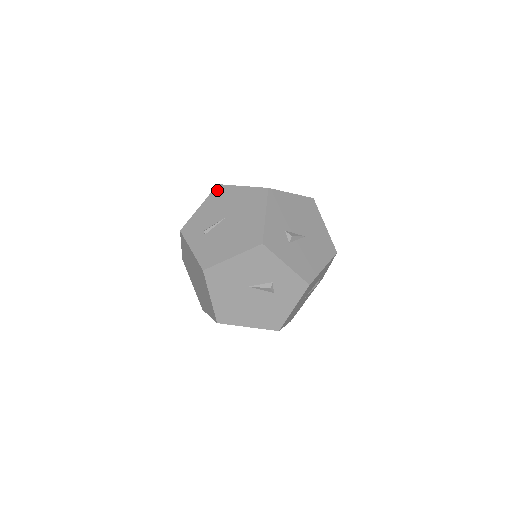
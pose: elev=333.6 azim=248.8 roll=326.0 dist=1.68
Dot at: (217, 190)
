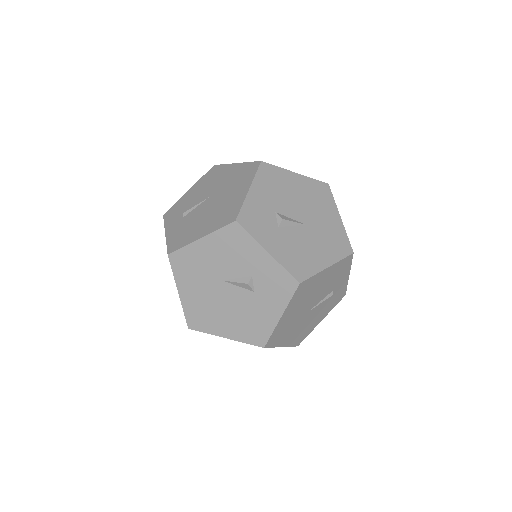
Dot at: (211, 171)
